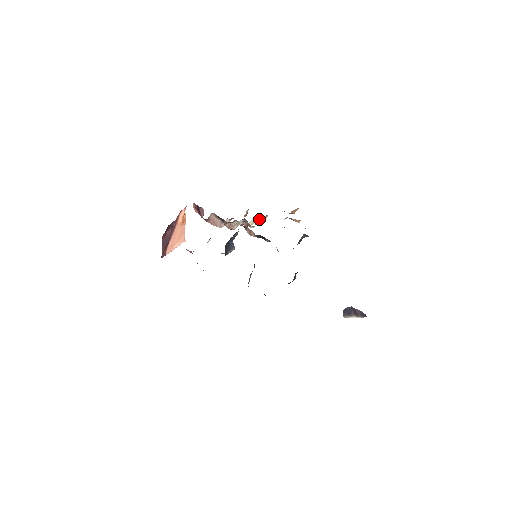
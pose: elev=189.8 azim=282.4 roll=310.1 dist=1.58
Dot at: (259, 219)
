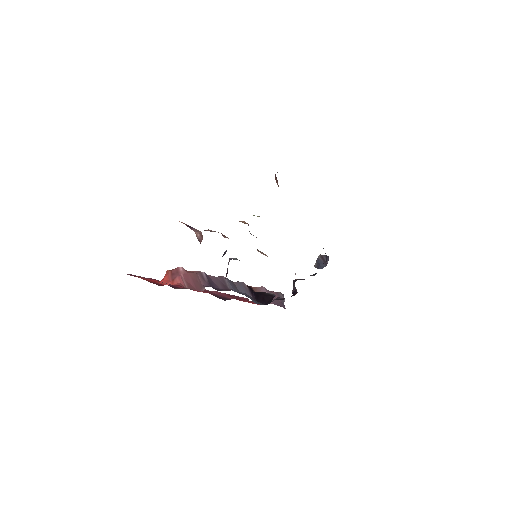
Dot at: occluded
